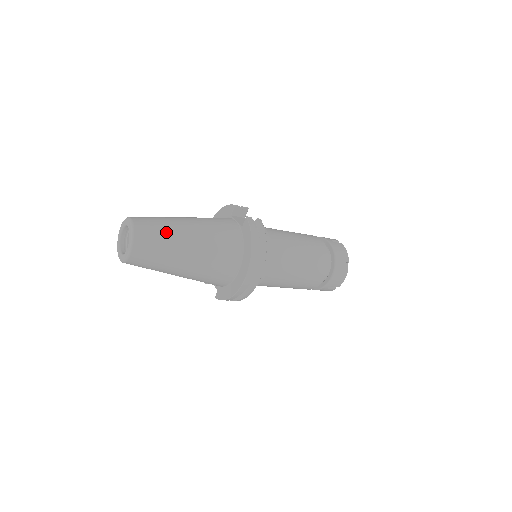
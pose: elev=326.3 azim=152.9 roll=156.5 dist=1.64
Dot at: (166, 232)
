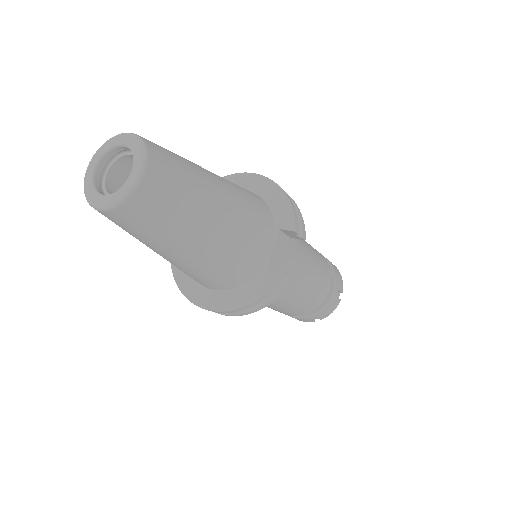
Dot at: (171, 225)
